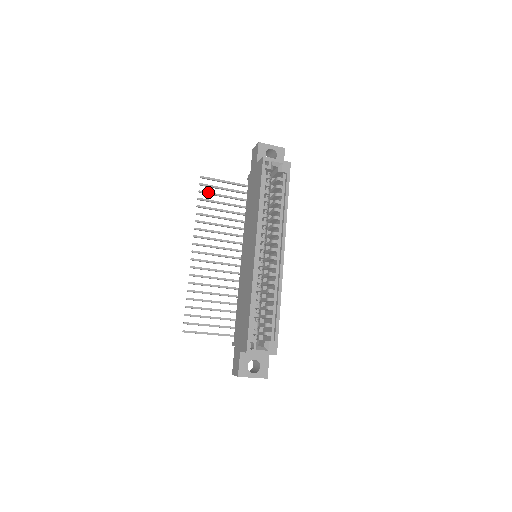
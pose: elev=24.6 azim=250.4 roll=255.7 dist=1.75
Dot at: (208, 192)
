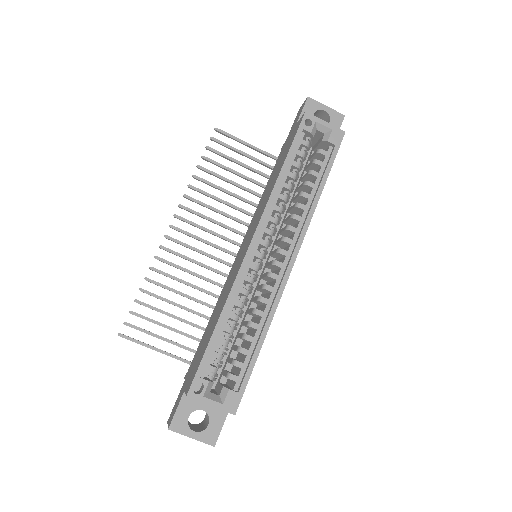
Dot at: (219, 152)
